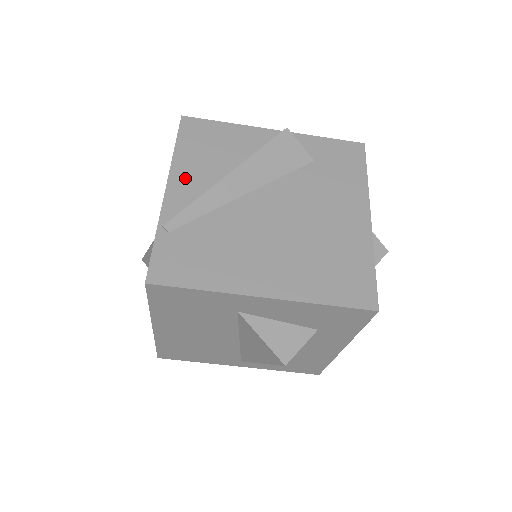
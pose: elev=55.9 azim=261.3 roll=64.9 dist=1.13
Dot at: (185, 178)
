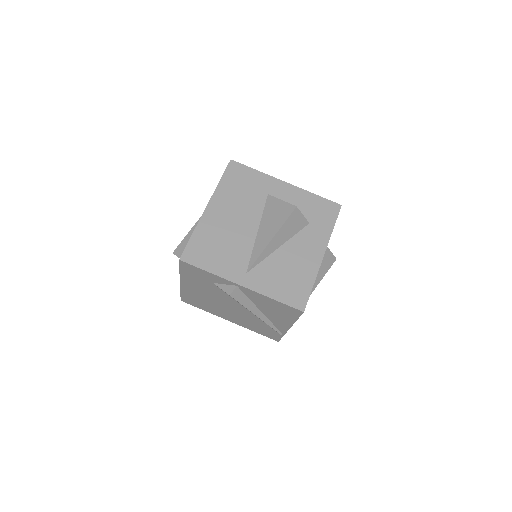
Dot at: occluded
